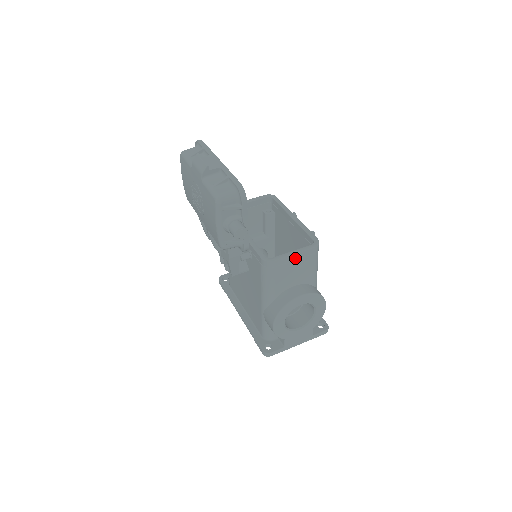
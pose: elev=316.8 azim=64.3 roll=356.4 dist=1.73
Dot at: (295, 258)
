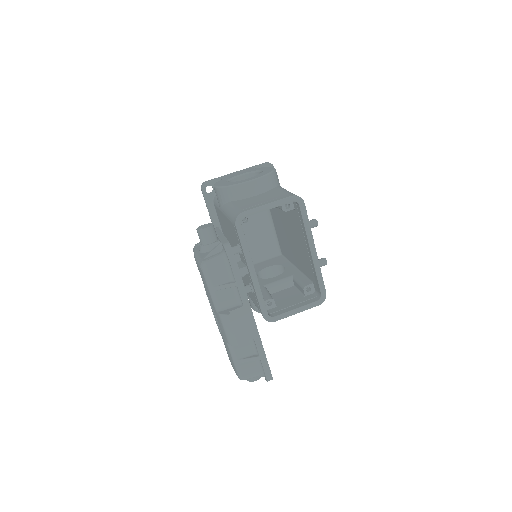
Dot at: occluded
